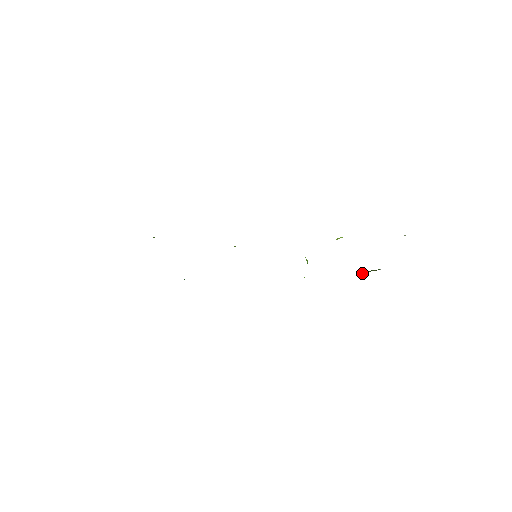
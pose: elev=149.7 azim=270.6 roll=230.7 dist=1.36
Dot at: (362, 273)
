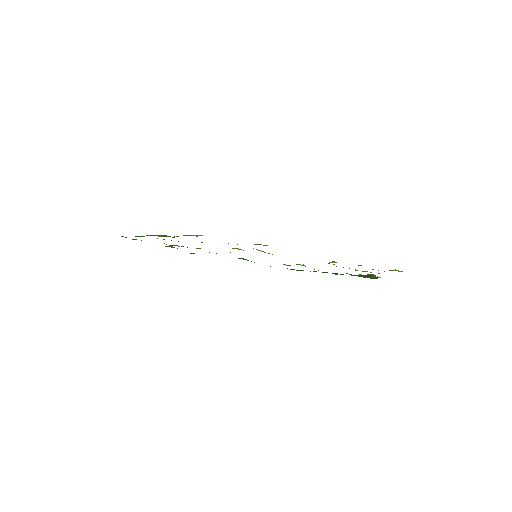
Dot at: occluded
